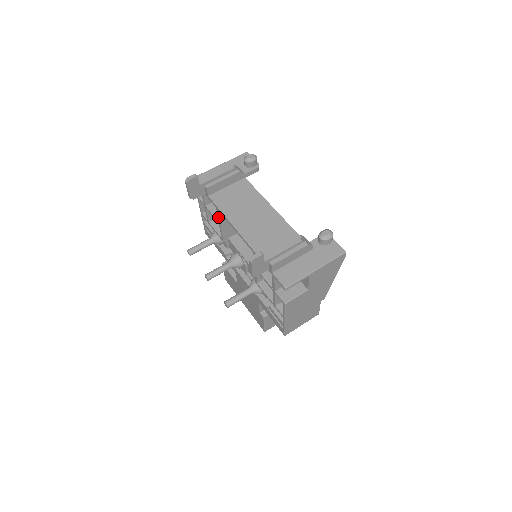
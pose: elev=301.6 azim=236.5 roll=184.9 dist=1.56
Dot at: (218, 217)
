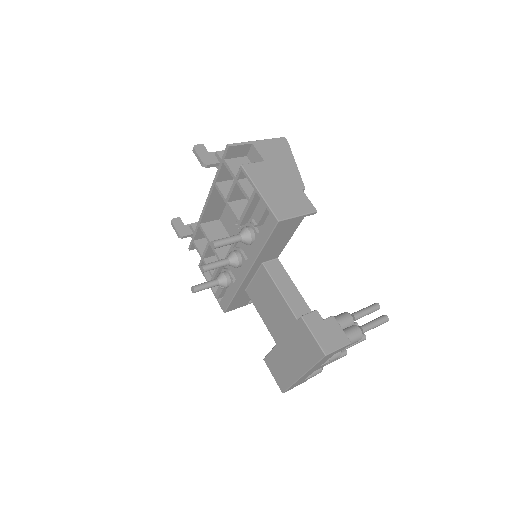
Dot at: (204, 234)
